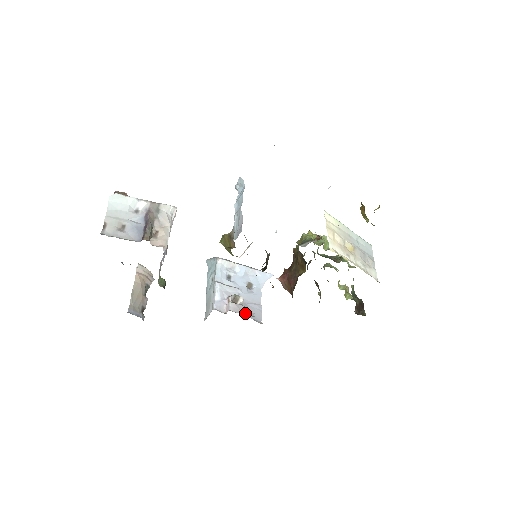
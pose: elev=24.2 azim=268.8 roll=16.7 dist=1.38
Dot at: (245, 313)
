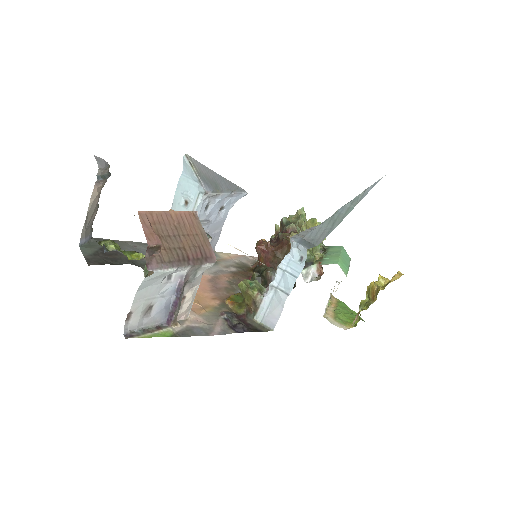
Dot at: occluded
